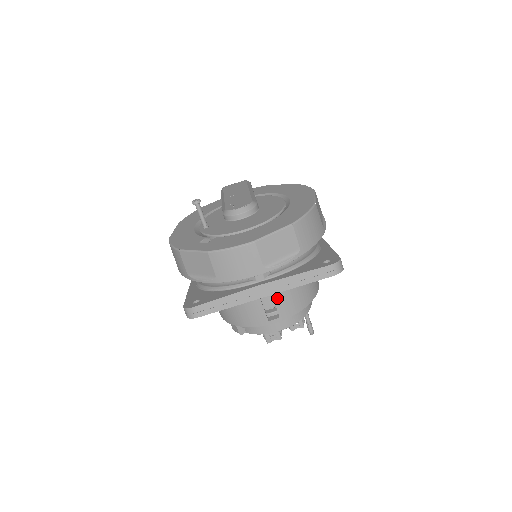
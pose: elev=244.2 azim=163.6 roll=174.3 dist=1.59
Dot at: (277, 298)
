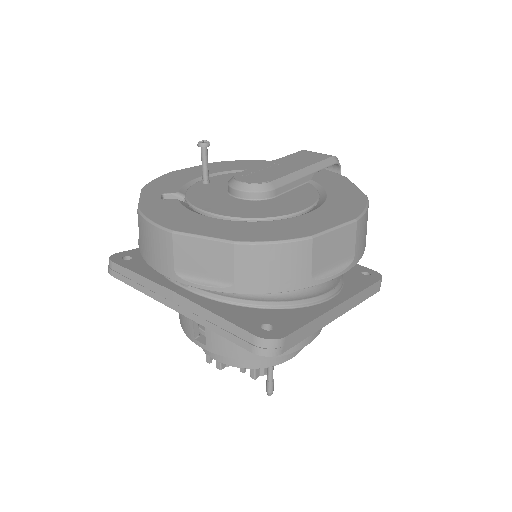
Dot at: occluded
